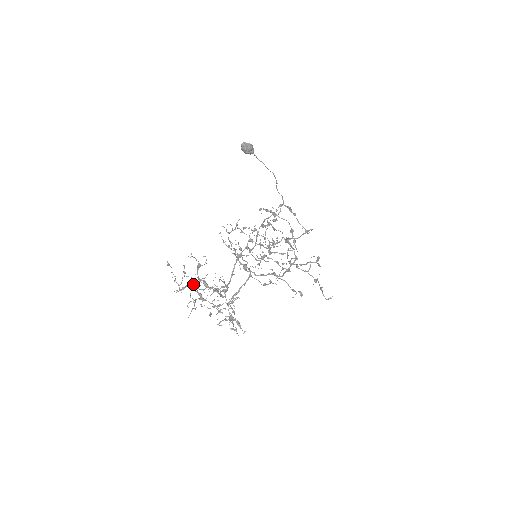
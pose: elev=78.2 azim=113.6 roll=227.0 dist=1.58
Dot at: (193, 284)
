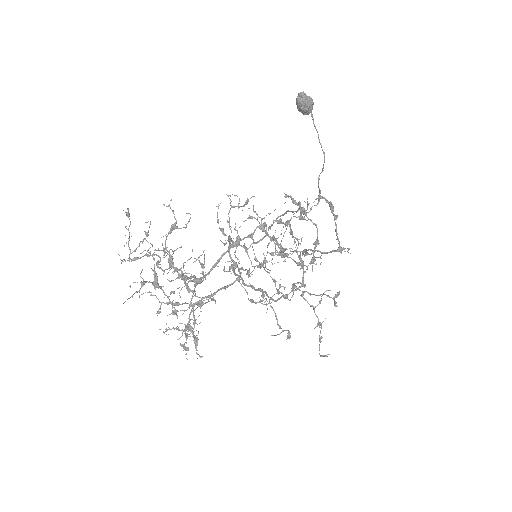
Dot at: (152, 256)
